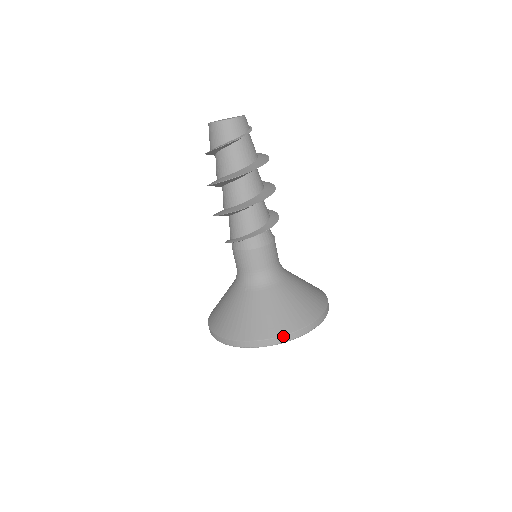
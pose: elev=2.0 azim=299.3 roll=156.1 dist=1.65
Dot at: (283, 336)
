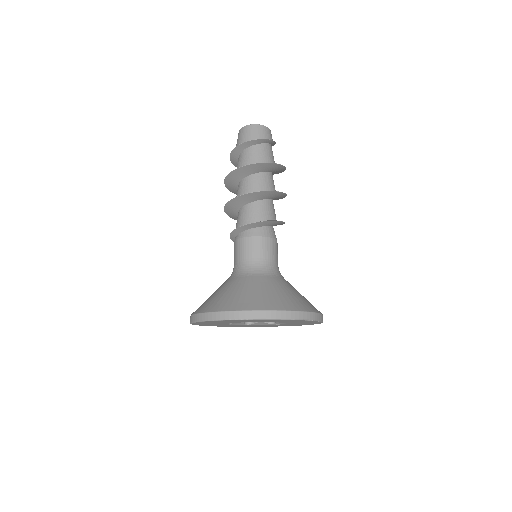
Dot at: (292, 311)
